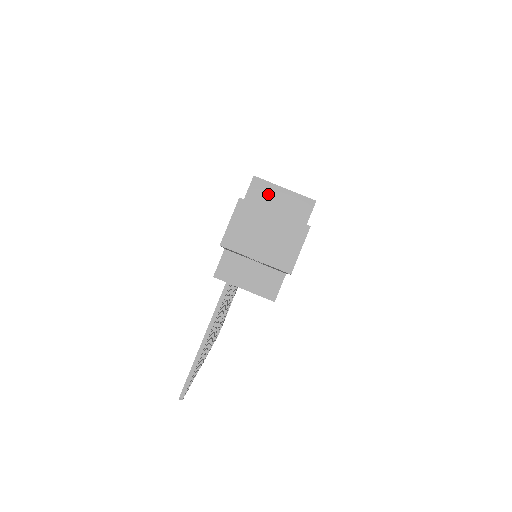
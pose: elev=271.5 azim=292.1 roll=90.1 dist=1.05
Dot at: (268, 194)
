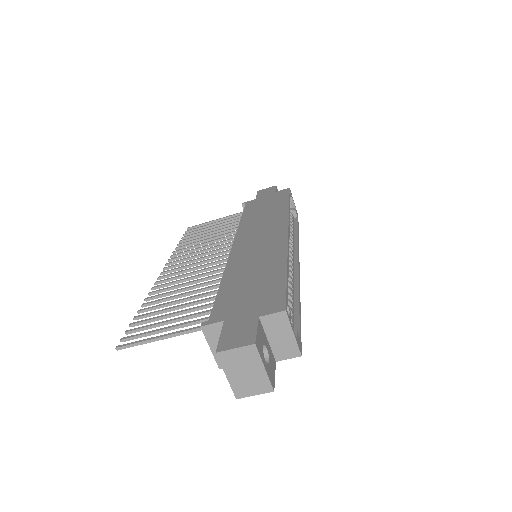
Dot at: (281, 327)
